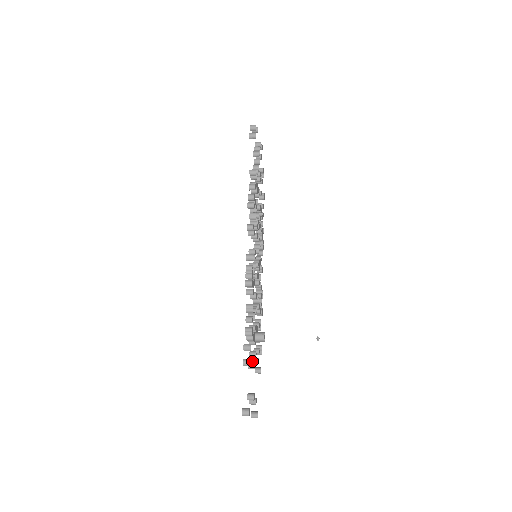
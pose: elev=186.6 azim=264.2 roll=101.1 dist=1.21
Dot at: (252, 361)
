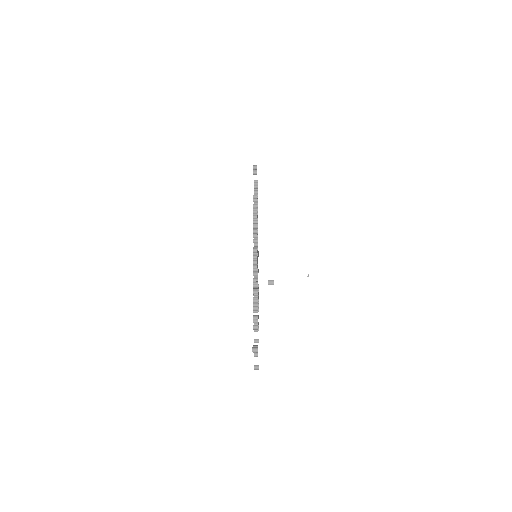
Dot at: (254, 330)
